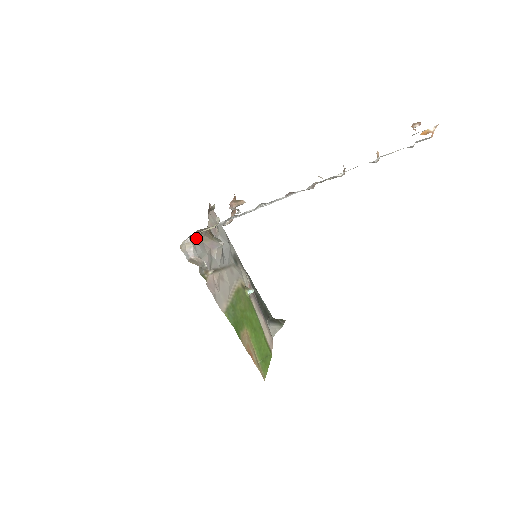
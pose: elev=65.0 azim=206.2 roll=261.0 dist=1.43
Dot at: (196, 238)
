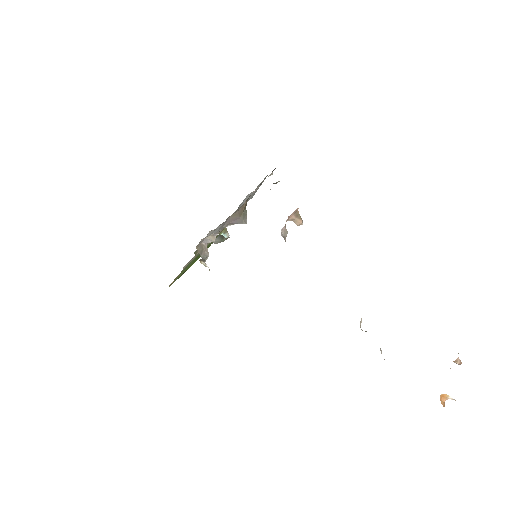
Dot at: occluded
